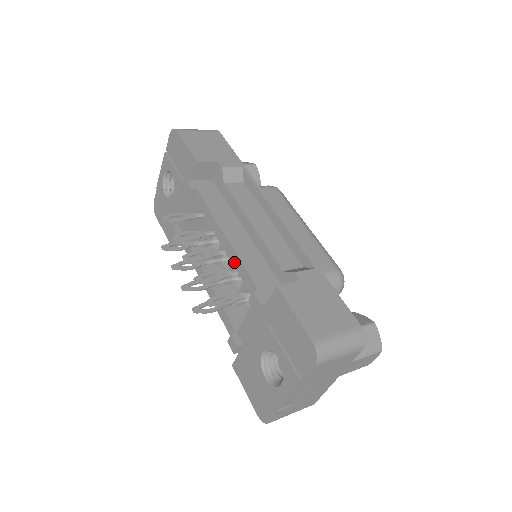
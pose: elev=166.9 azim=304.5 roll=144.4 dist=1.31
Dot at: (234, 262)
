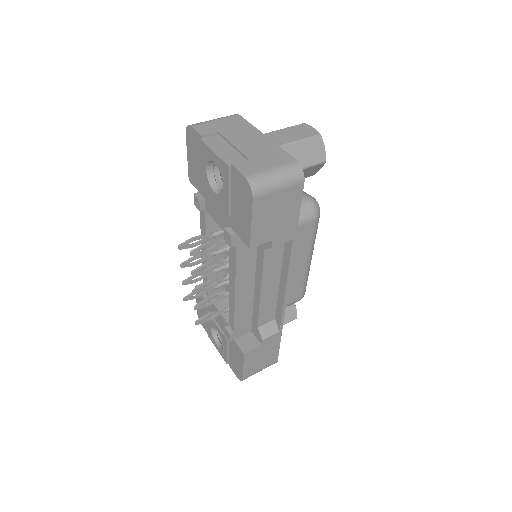
Dot at: (230, 304)
